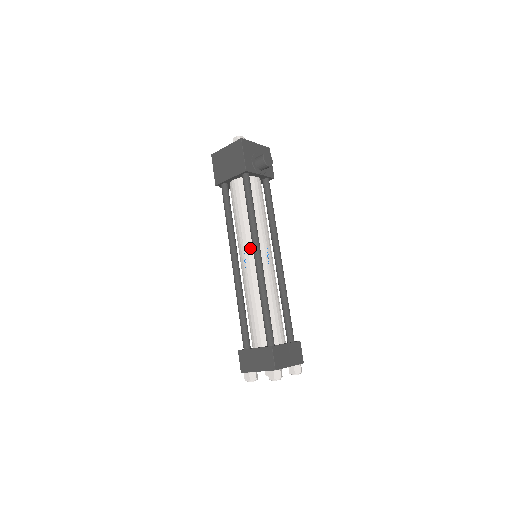
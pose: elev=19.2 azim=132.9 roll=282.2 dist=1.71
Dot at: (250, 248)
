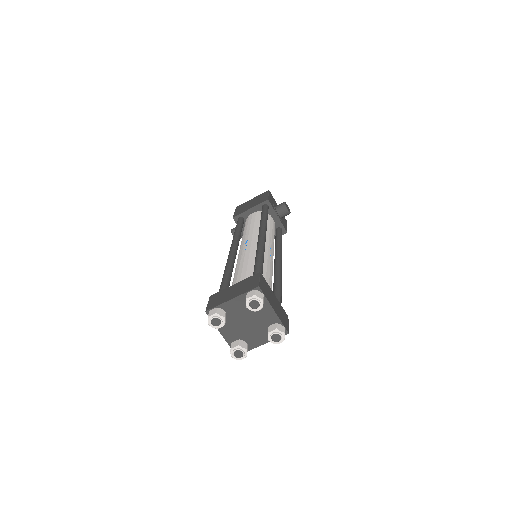
Dot at: (255, 237)
